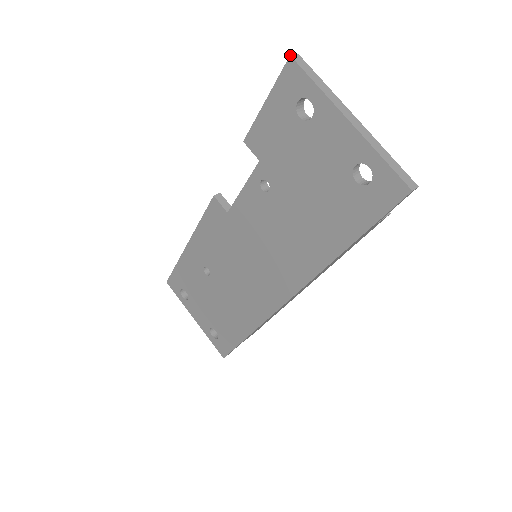
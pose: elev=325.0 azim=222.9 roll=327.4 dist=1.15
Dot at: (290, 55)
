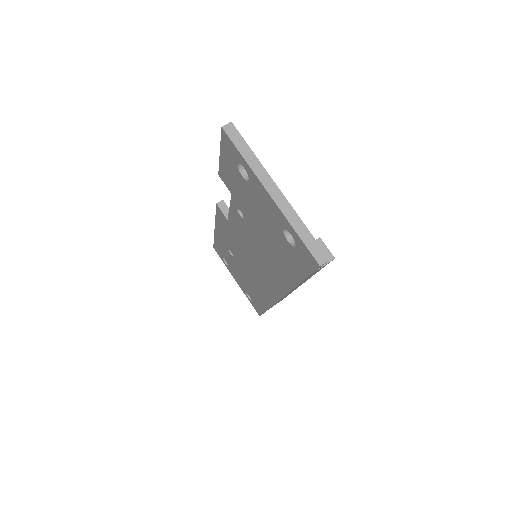
Dot at: (222, 127)
